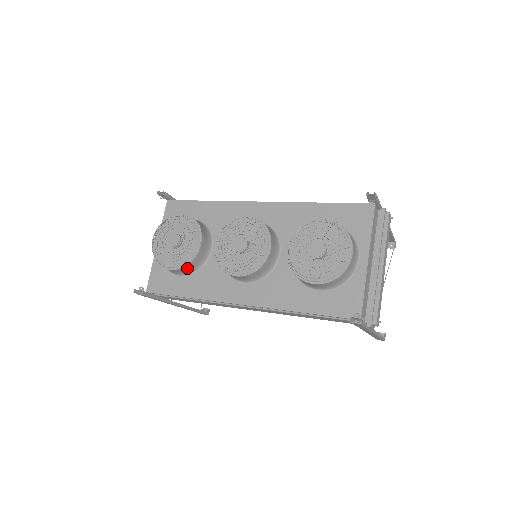
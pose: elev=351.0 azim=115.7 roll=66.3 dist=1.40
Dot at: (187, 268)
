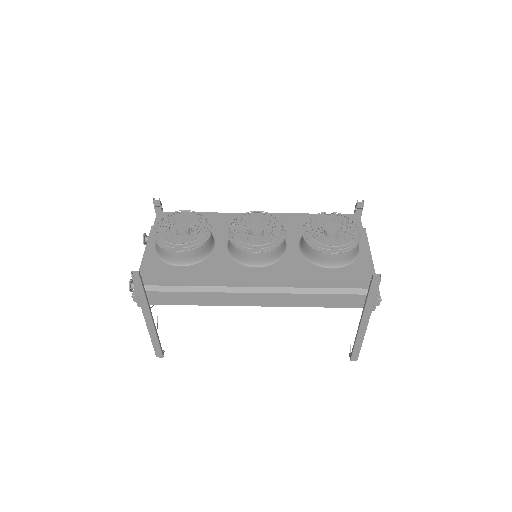
Dot at: (195, 253)
